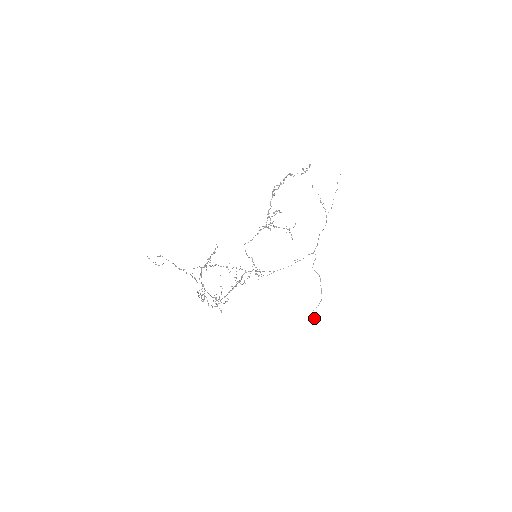
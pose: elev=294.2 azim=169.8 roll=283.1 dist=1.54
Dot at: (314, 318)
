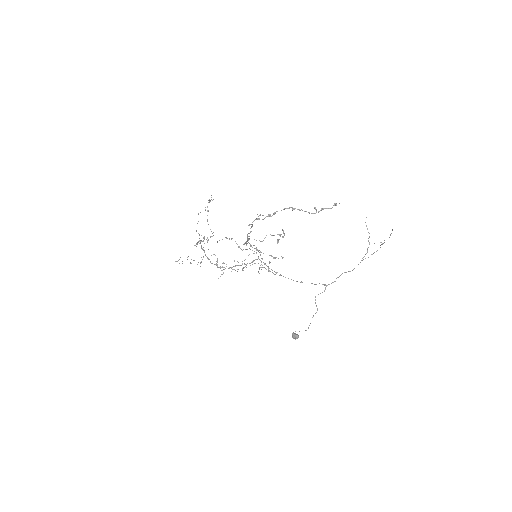
Dot at: (294, 337)
